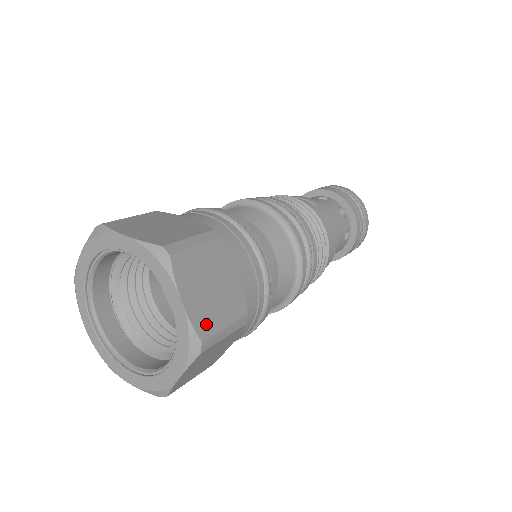
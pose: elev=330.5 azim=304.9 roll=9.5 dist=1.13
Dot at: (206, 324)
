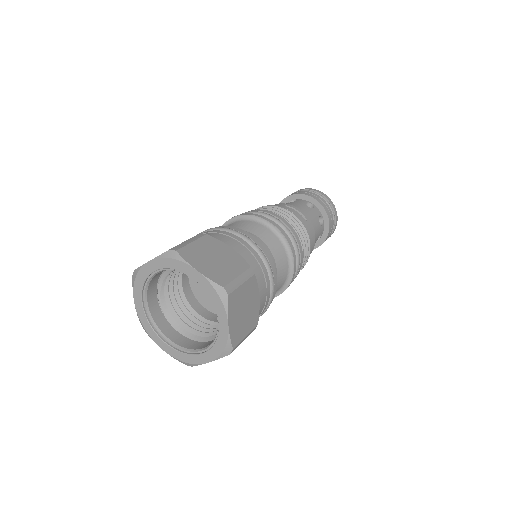
Dot at: (237, 337)
